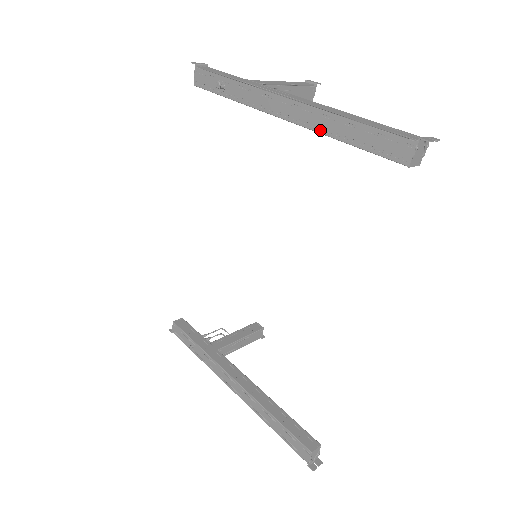
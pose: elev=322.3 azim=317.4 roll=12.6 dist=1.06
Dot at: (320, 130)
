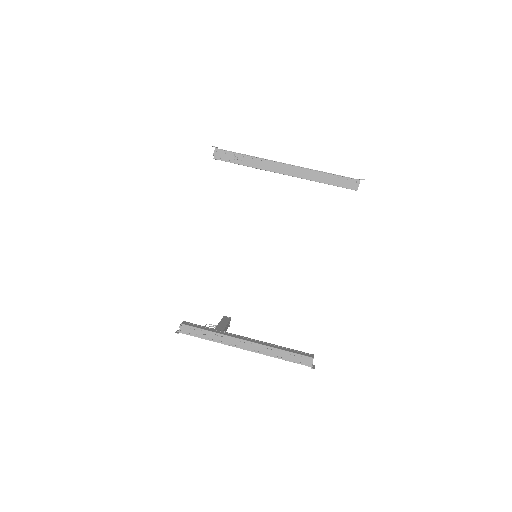
Dot at: (310, 179)
